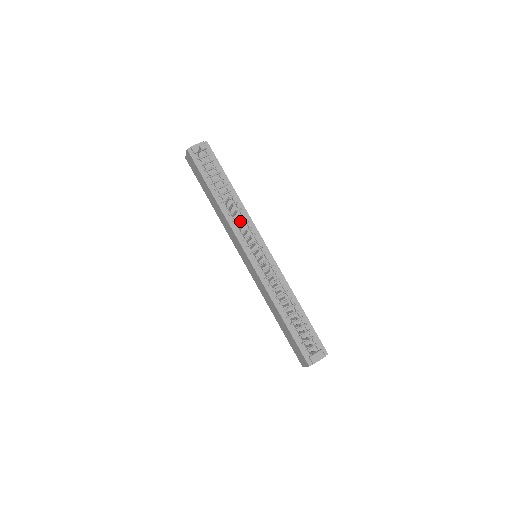
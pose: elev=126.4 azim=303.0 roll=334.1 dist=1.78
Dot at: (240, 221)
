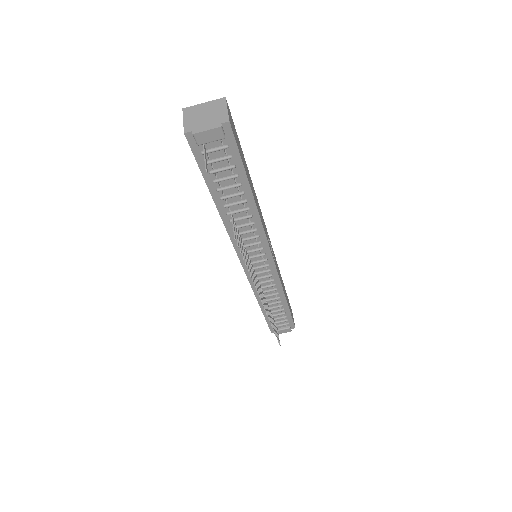
Dot at: (247, 234)
